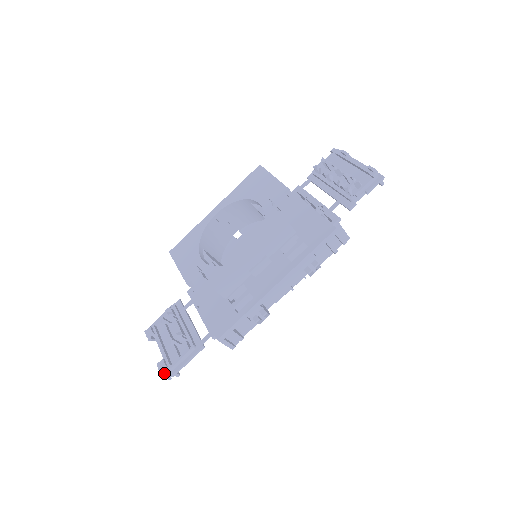
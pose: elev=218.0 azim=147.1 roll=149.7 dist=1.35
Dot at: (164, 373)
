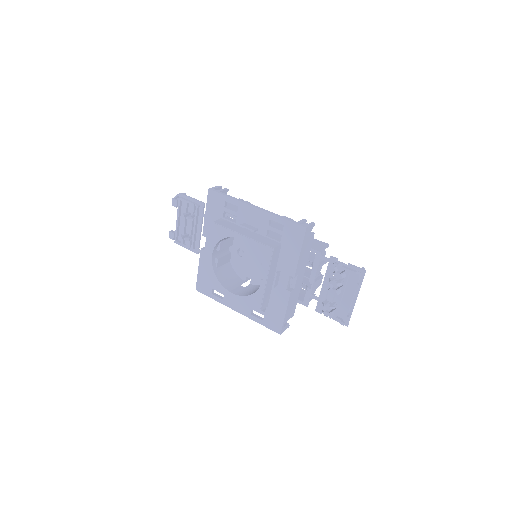
Dot at: occluded
